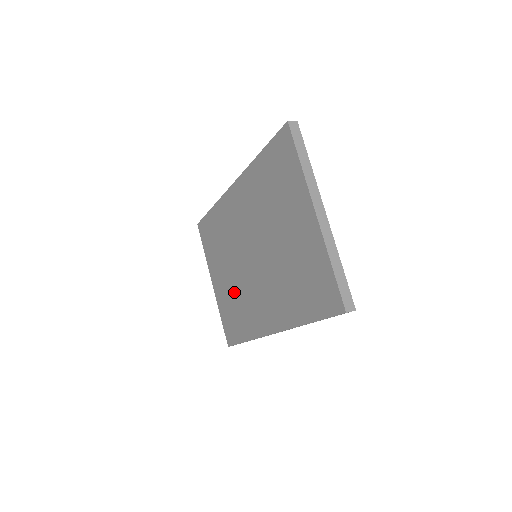
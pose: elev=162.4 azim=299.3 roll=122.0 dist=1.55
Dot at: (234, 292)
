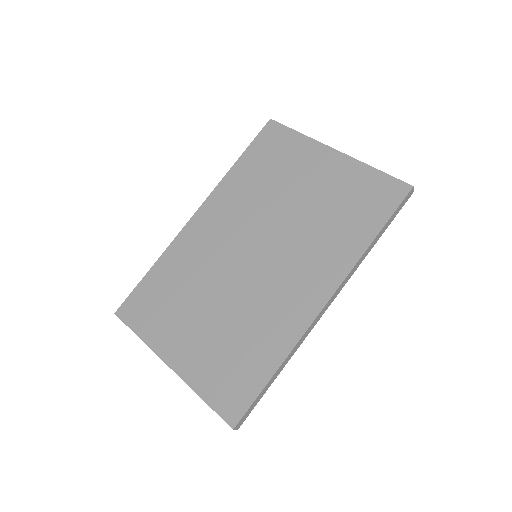
Dot at: (228, 326)
